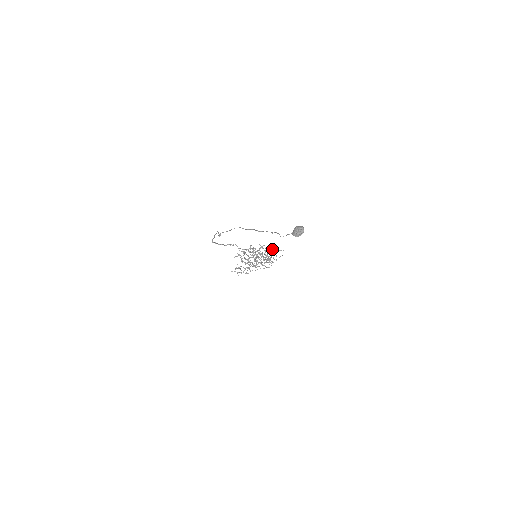
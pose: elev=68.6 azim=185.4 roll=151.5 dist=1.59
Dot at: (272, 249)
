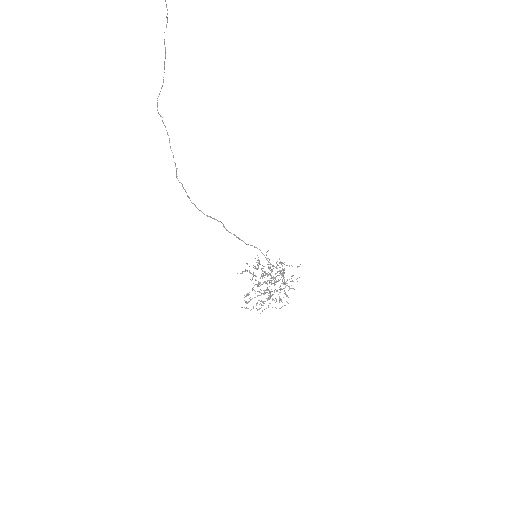
Dot at: (283, 263)
